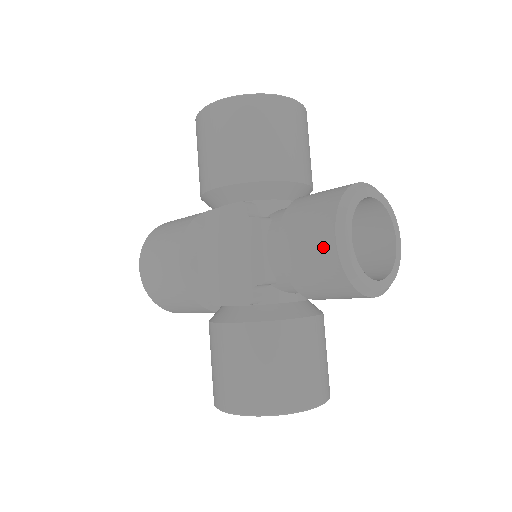
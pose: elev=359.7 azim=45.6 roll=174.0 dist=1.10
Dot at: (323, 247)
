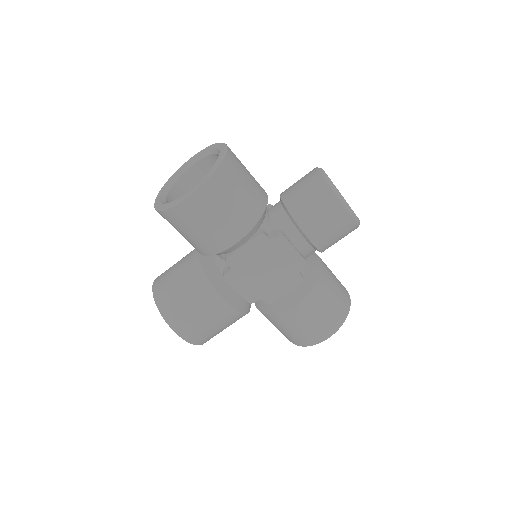
Dot at: (343, 222)
